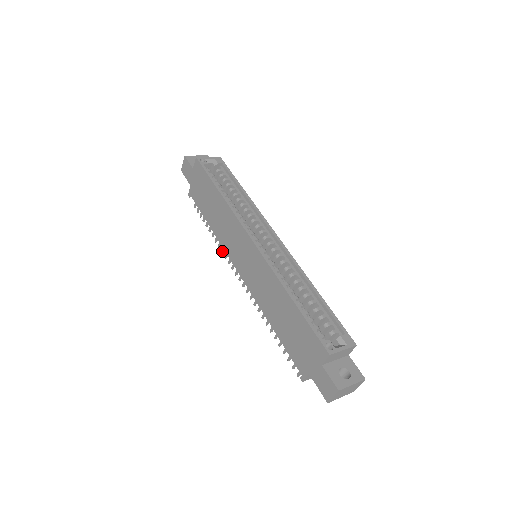
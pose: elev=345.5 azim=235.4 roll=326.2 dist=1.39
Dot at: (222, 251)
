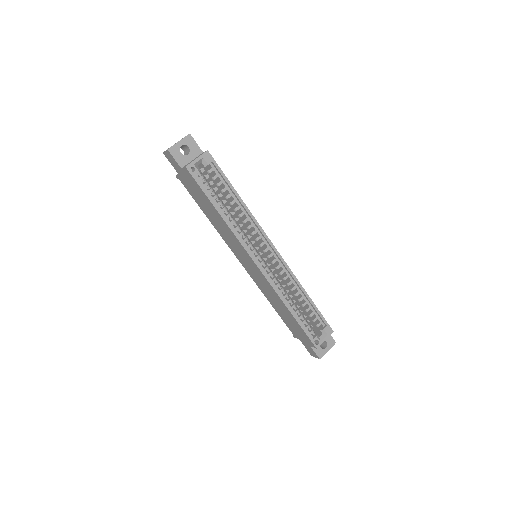
Dot at: occluded
